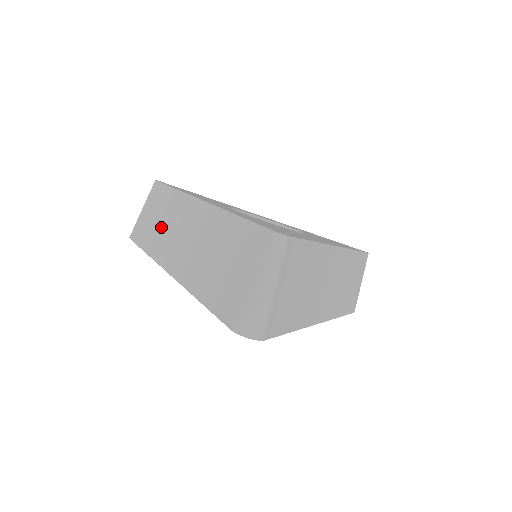
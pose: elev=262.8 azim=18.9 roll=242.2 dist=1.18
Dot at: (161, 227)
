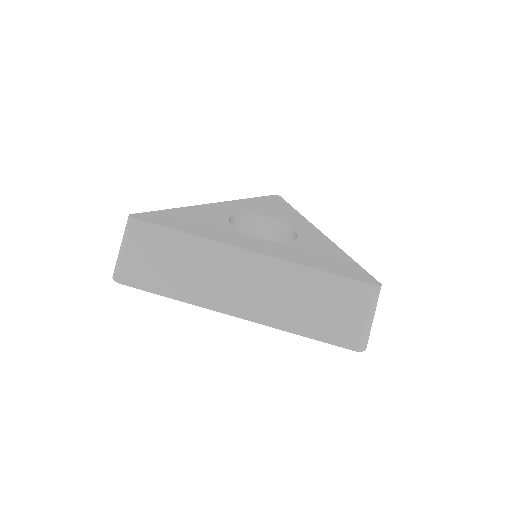
Dot at: (191, 275)
